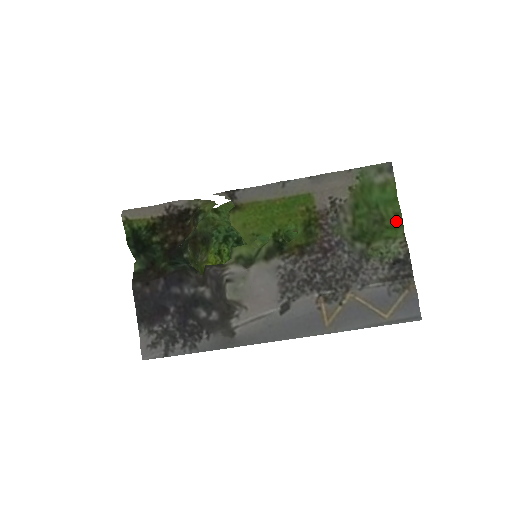
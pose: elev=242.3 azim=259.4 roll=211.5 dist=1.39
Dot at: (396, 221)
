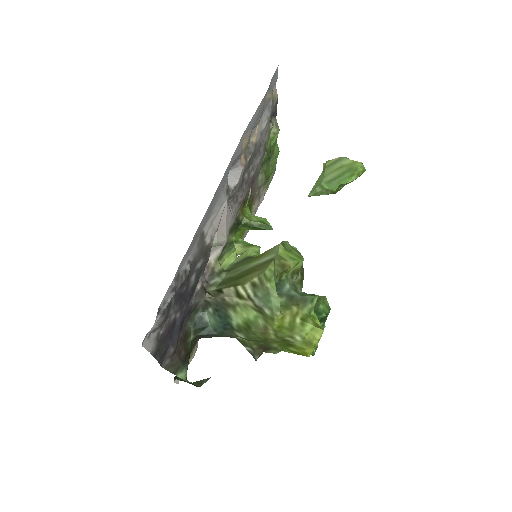
Dot at: (276, 142)
